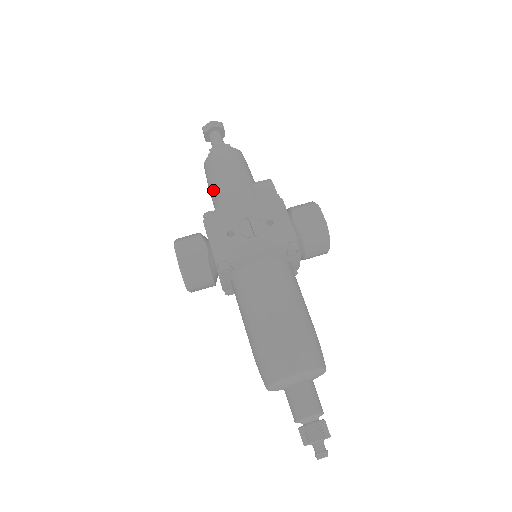
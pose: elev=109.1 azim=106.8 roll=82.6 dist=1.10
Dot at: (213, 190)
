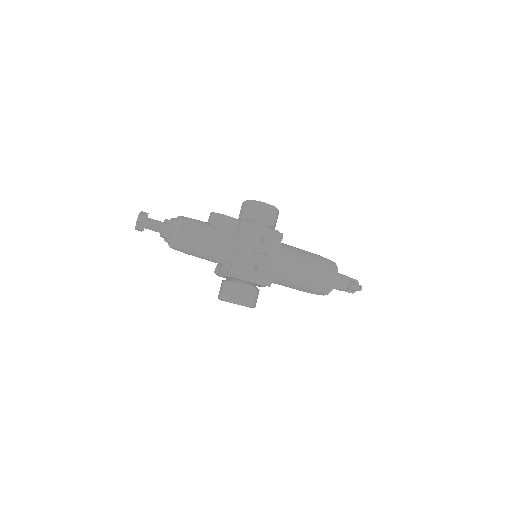
Dot at: (203, 255)
